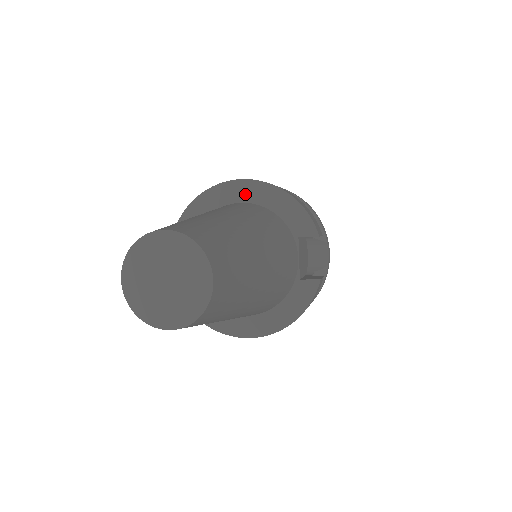
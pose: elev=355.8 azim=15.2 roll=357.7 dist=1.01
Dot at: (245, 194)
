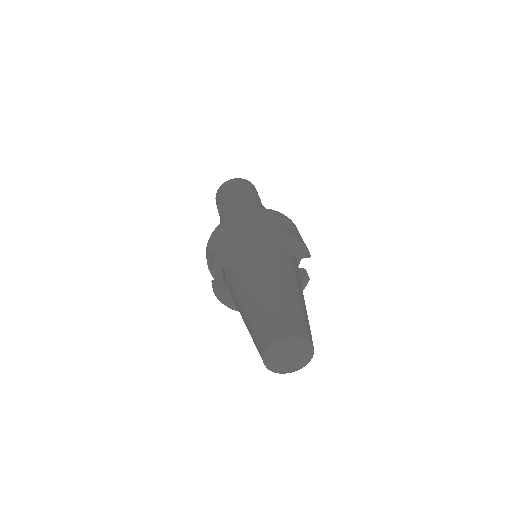
Dot at: (265, 239)
